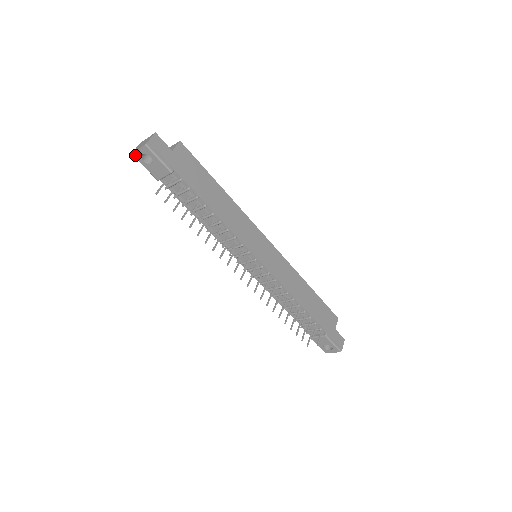
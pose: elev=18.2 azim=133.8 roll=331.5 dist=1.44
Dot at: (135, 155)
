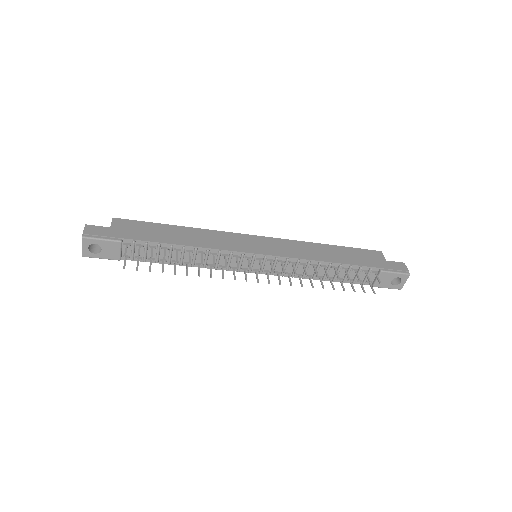
Dot at: (85, 255)
